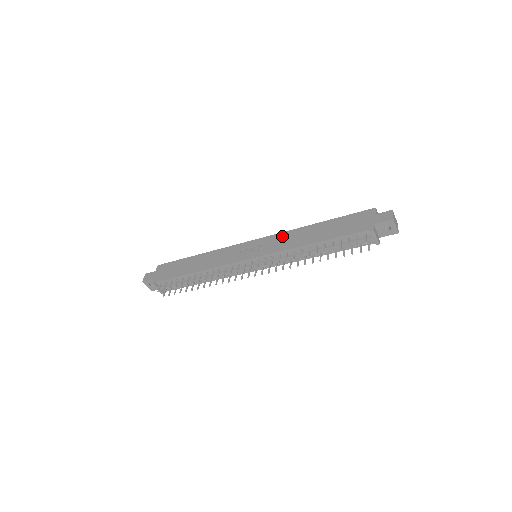
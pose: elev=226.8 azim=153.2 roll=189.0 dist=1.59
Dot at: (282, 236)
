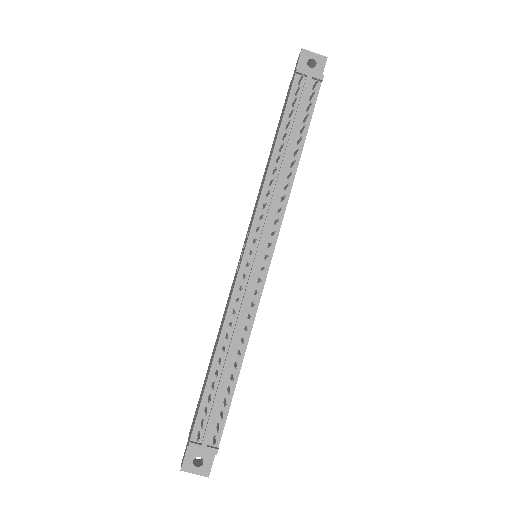
Dot at: occluded
